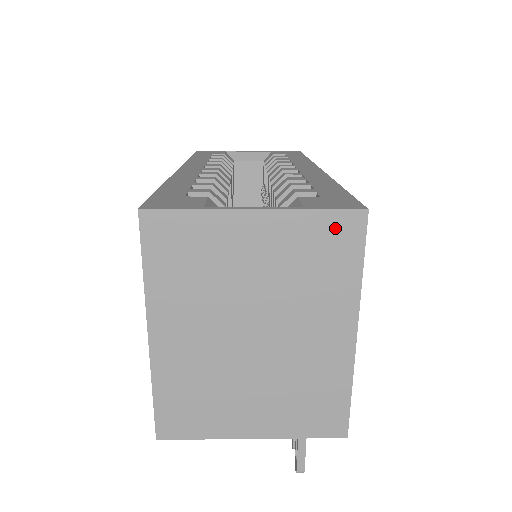
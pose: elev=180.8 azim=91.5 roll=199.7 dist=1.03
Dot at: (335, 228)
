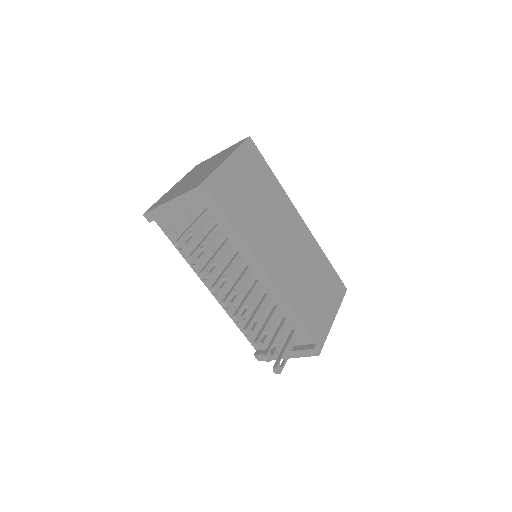
Dot at: occluded
